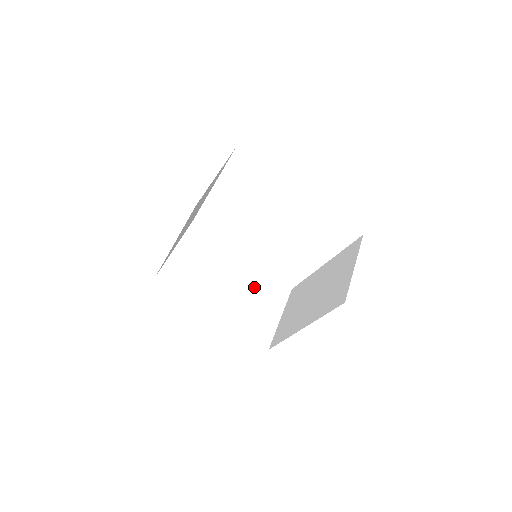
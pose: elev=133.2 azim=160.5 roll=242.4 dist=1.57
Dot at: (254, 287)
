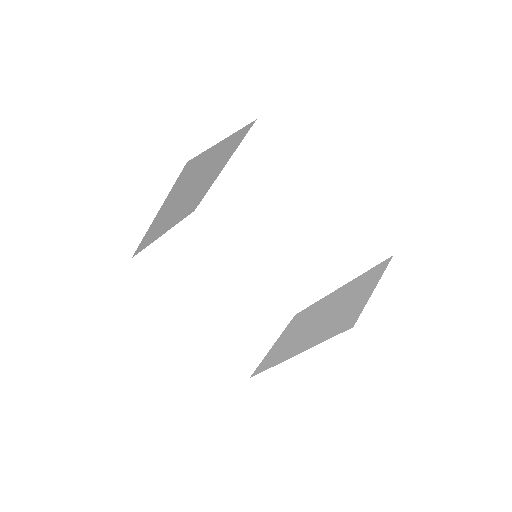
Dot at: (250, 300)
